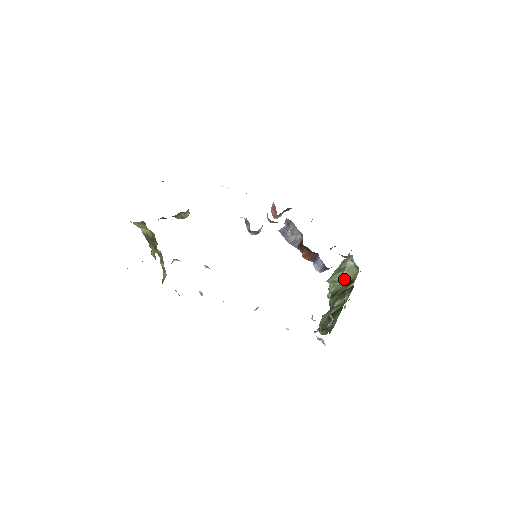
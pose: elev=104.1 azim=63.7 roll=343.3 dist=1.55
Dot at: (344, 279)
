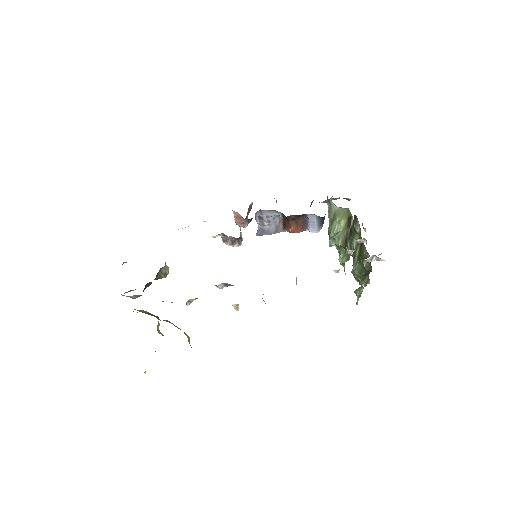
Dot at: (342, 223)
